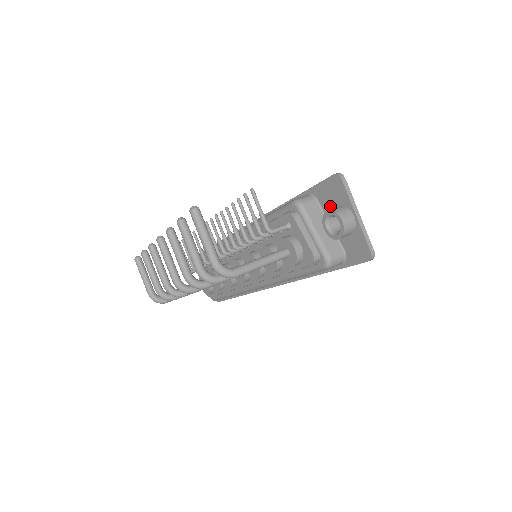
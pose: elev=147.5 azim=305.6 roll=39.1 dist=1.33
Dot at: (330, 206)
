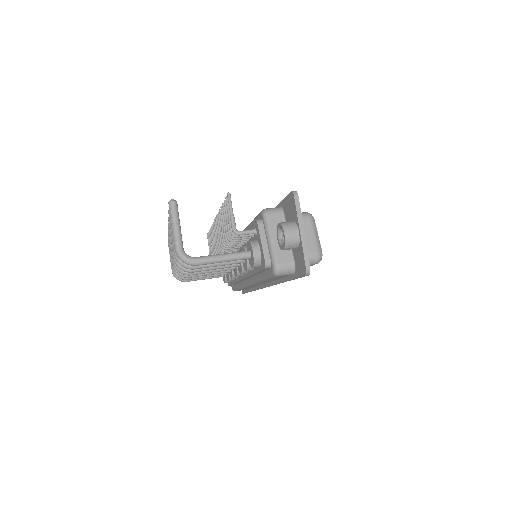
Dot at: (289, 220)
